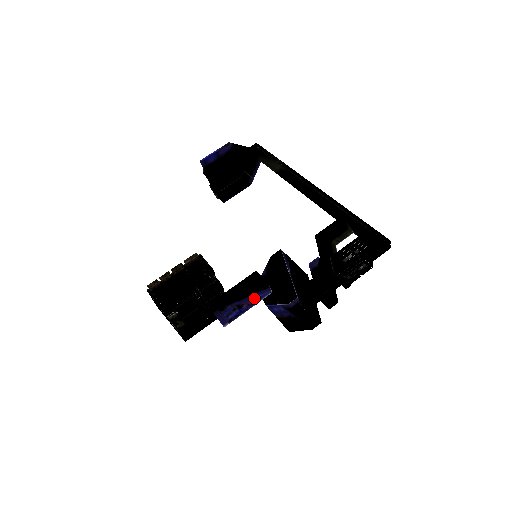
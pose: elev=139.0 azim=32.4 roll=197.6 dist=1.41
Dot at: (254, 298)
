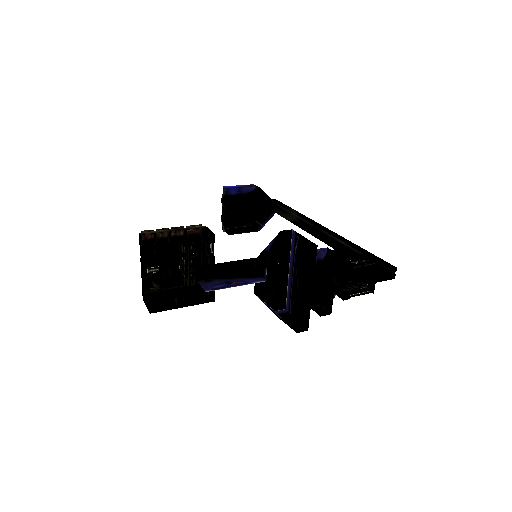
Dot at: (245, 281)
